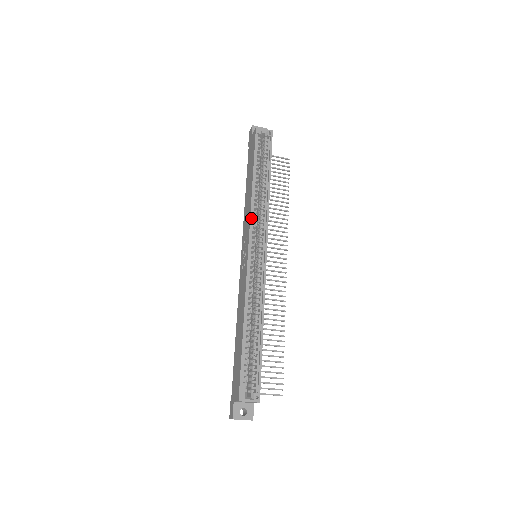
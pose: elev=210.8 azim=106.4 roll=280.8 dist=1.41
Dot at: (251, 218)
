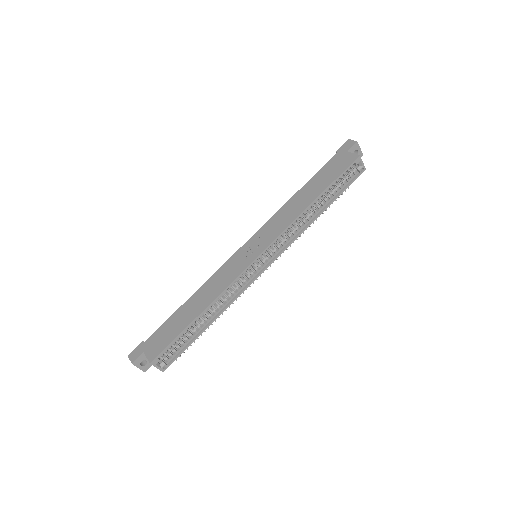
Dot at: (283, 232)
